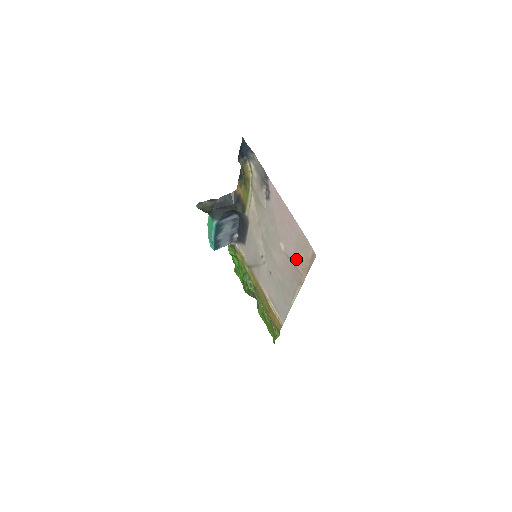
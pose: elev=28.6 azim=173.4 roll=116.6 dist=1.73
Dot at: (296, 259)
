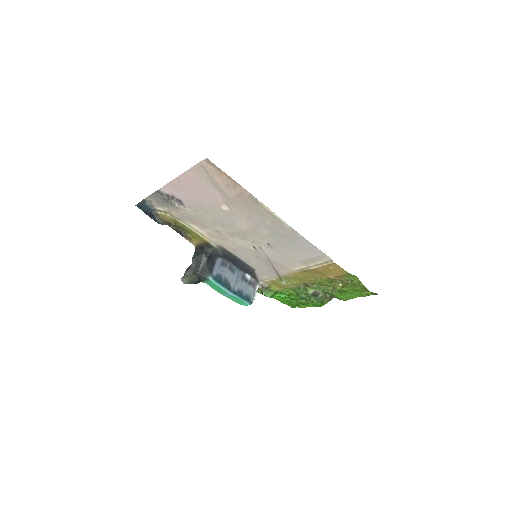
Dot at: (226, 191)
